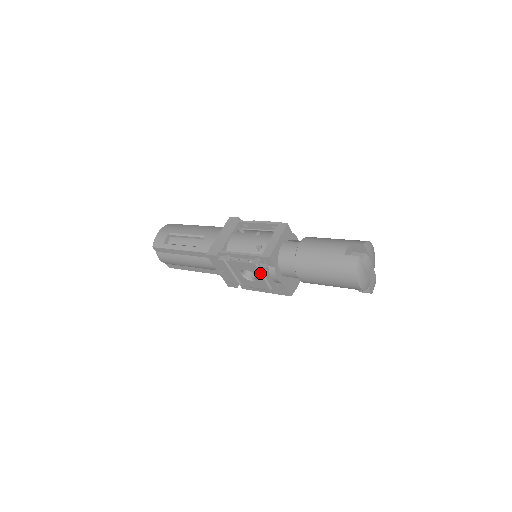
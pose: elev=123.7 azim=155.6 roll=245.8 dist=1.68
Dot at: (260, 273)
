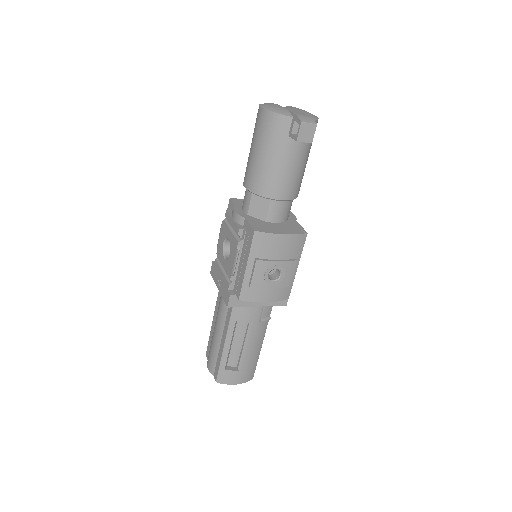
Dot at: (228, 227)
